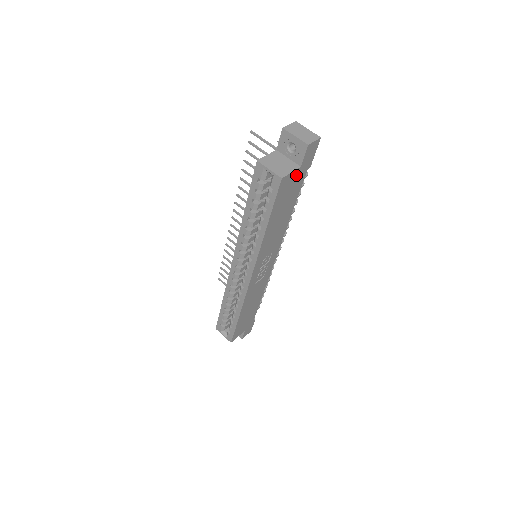
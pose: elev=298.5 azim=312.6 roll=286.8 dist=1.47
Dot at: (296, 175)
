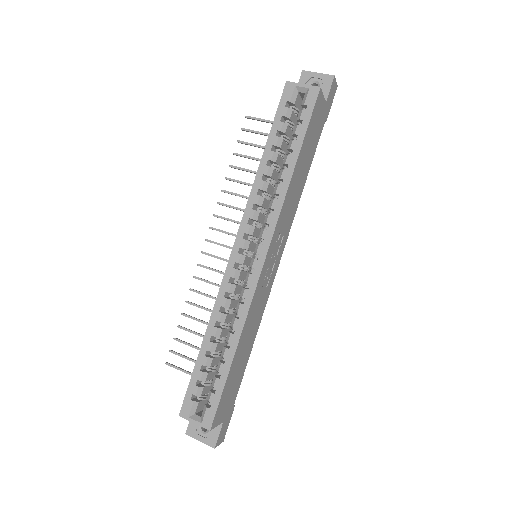
Dot at: (322, 110)
